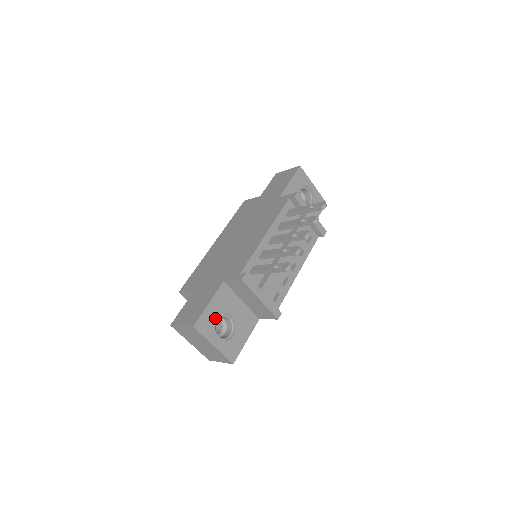
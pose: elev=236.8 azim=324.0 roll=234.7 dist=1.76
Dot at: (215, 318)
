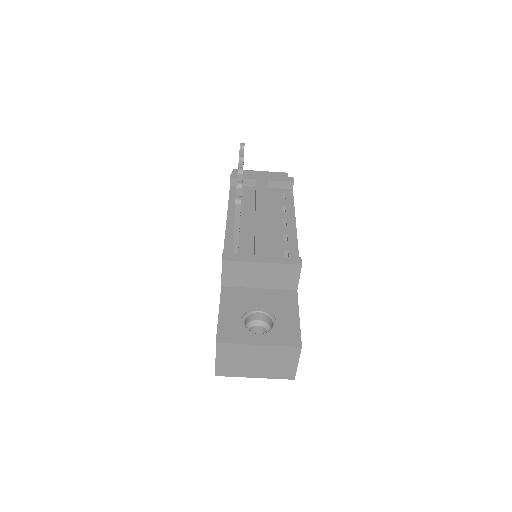
Dot at: (238, 320)
